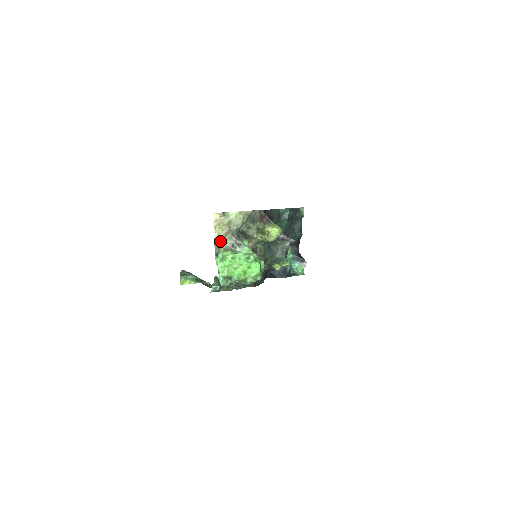
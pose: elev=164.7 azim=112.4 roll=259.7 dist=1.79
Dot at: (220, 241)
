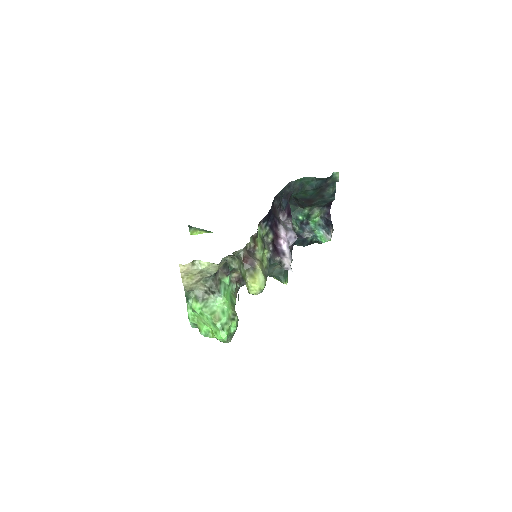
Dot at: (190, 288)
